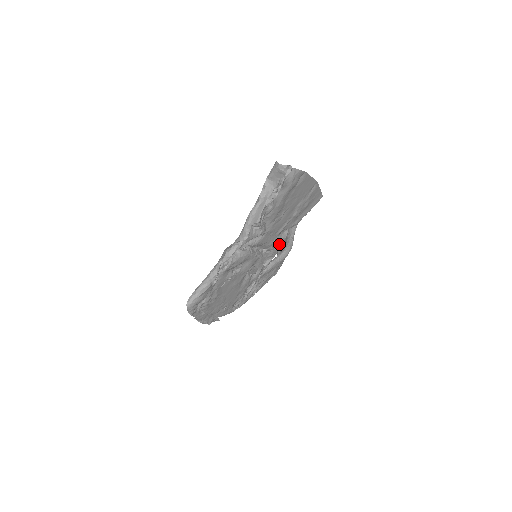
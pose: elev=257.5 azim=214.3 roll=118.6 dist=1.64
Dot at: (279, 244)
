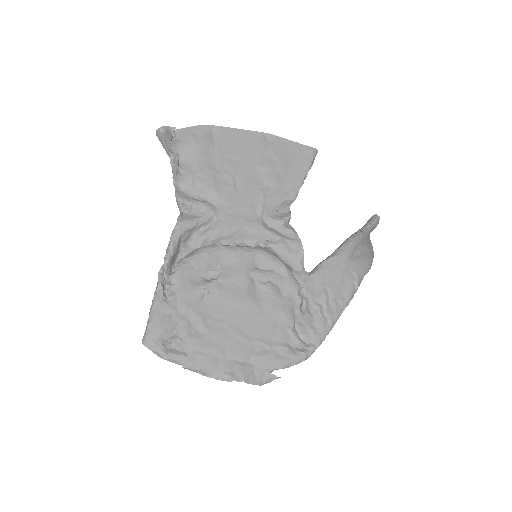
Dot at: (294, 230)
